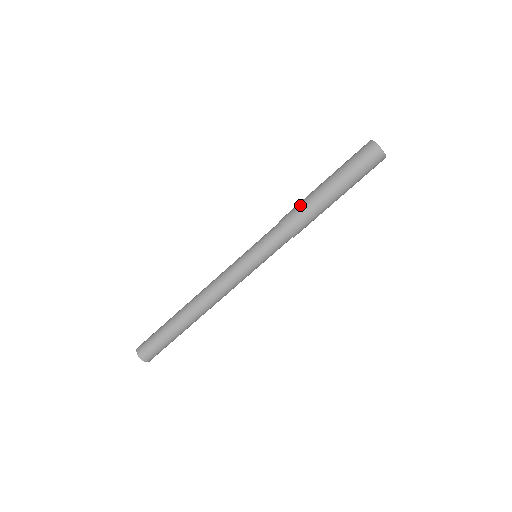
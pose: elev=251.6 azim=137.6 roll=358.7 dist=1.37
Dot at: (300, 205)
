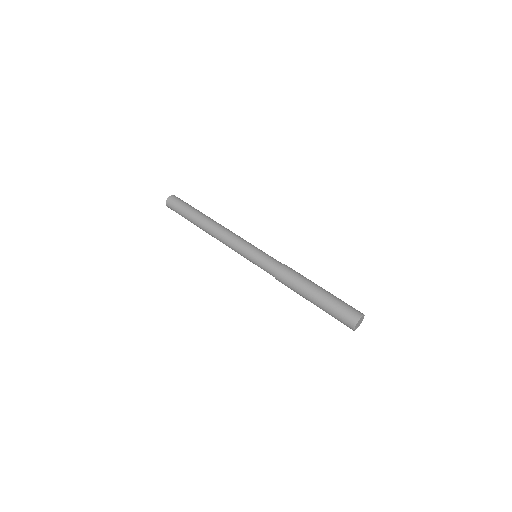
Dot at: (297, 277)
